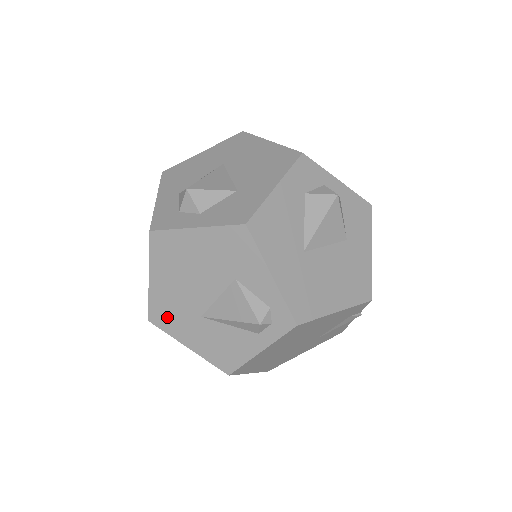
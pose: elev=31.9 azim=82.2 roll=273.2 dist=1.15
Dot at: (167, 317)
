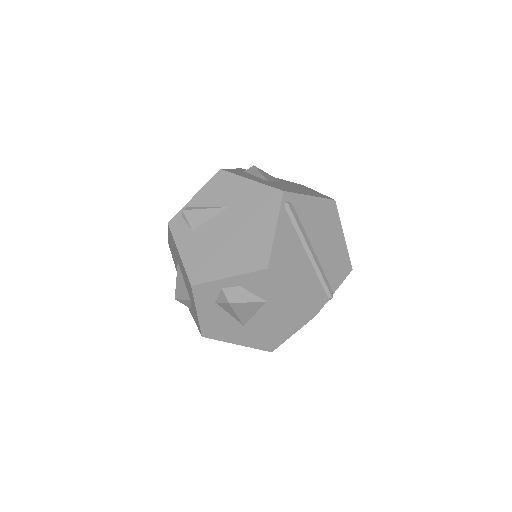
Dot at: occluded
